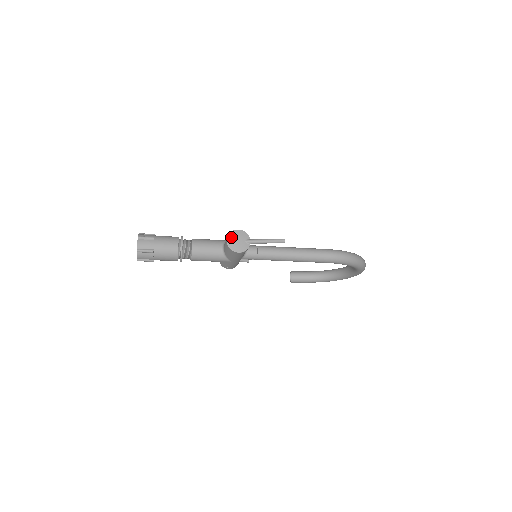
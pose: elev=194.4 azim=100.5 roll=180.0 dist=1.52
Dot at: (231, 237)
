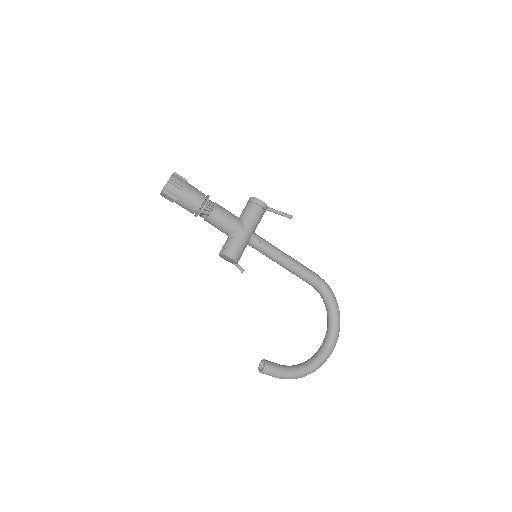
Dot at: occluded
